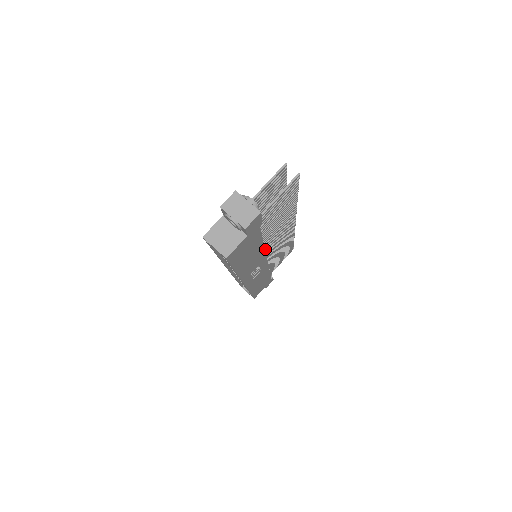
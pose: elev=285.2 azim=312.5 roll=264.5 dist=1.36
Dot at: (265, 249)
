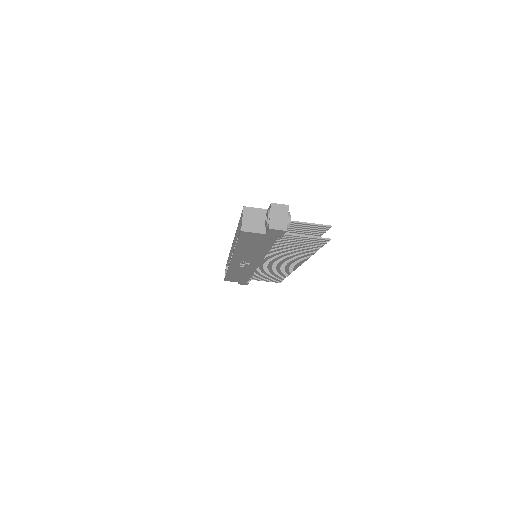
Dot at: (265, 258)
